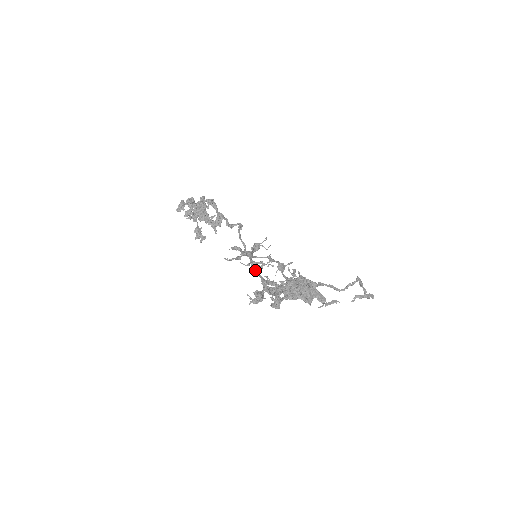
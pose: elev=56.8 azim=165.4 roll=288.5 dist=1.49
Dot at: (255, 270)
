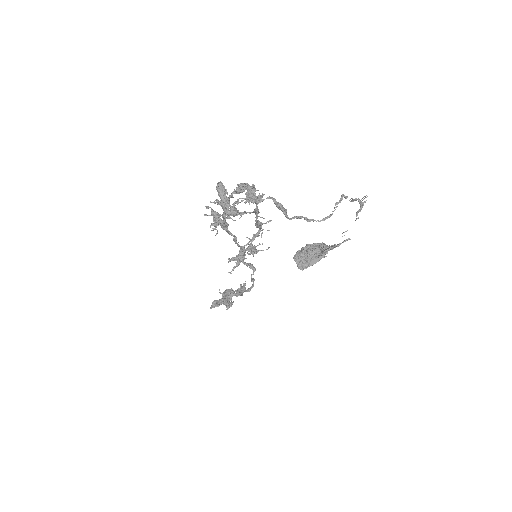
Dot at: occluded
